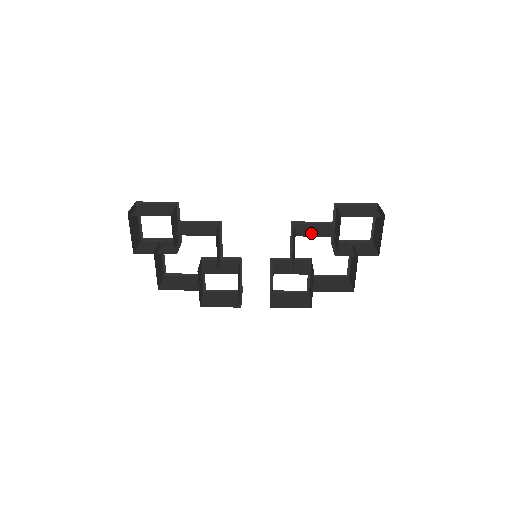
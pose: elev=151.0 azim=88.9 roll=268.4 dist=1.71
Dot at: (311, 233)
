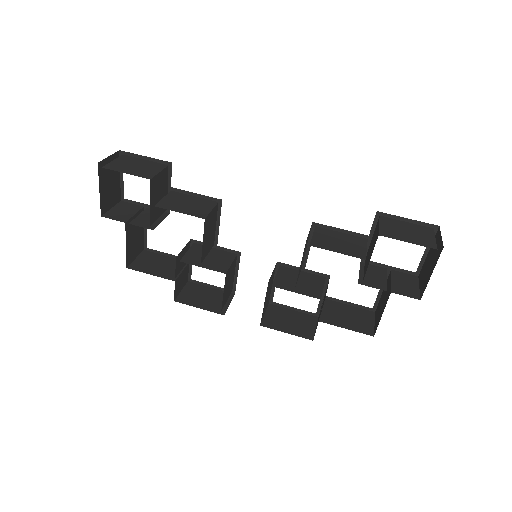
Dot at: (333, 245)
